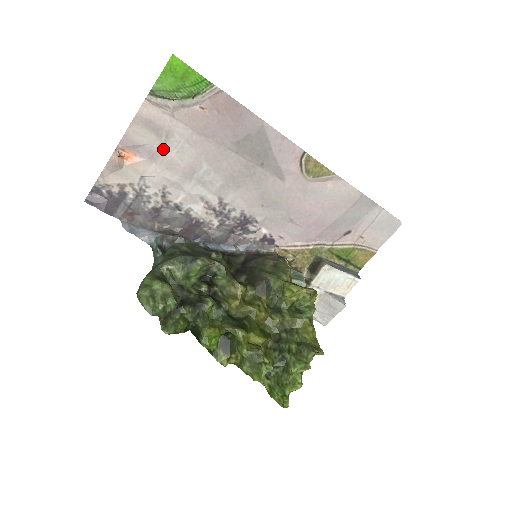
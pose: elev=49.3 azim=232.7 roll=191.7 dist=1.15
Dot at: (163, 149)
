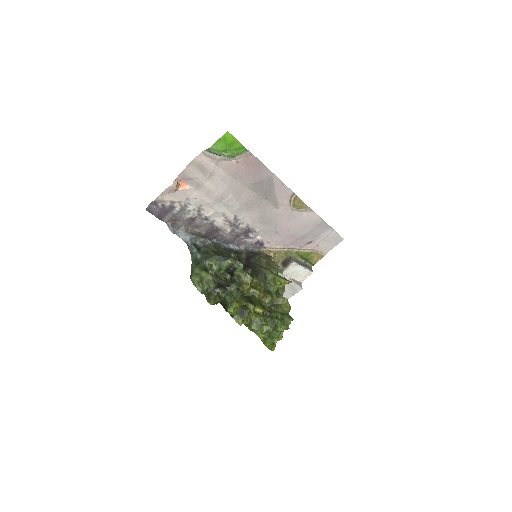
Dot at: (206, 183)
